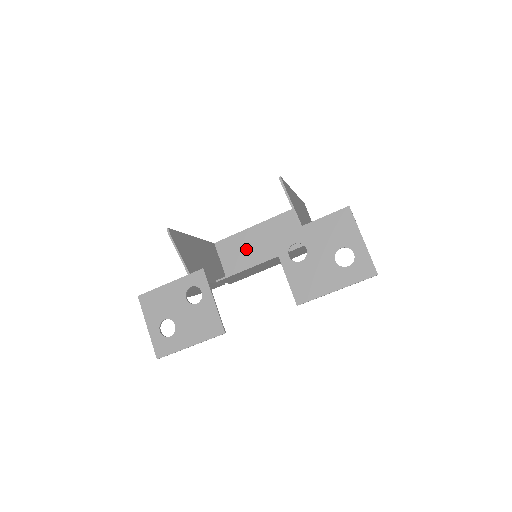
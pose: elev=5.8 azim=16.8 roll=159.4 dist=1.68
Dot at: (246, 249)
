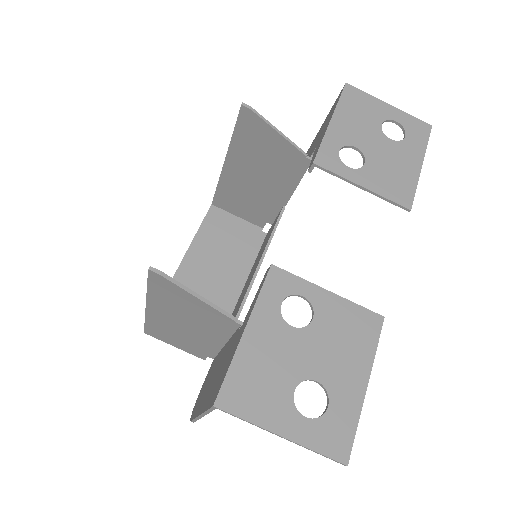
Dot at: occluded
